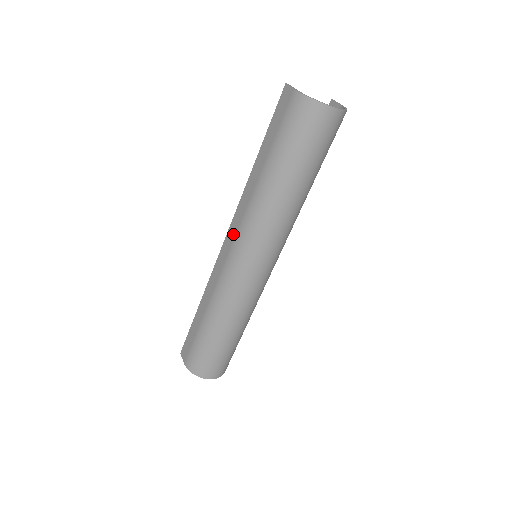
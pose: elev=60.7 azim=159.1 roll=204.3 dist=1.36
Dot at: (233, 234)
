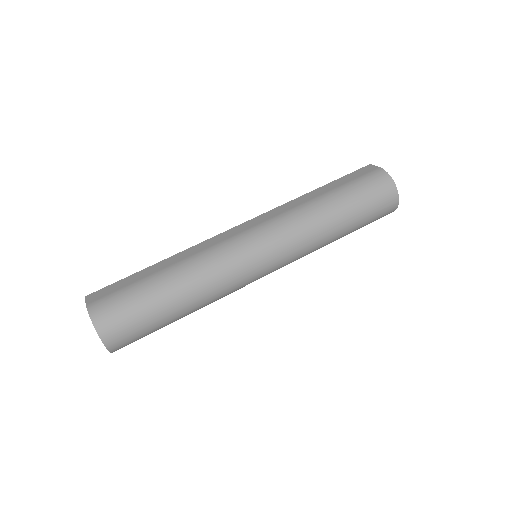
Dot at: (257, 222)
